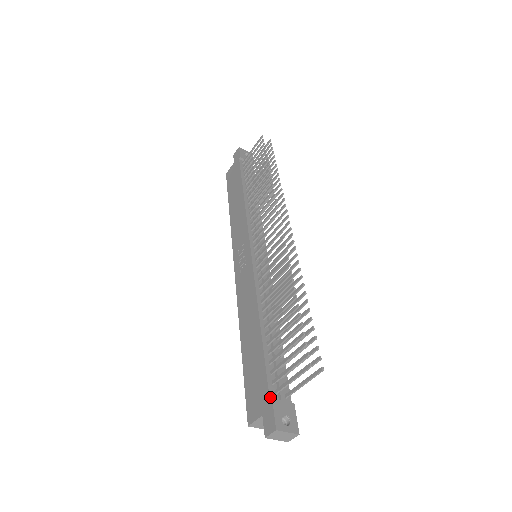
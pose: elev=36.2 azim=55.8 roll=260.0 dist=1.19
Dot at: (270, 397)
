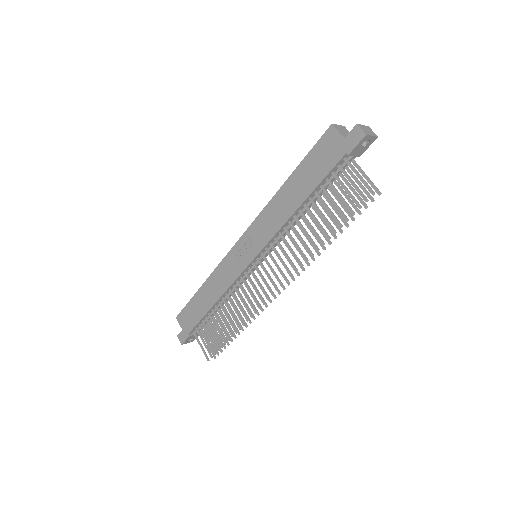
Dot at: (189, 333)
